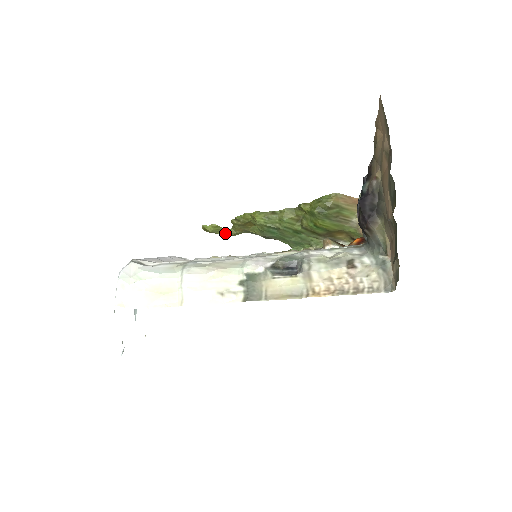
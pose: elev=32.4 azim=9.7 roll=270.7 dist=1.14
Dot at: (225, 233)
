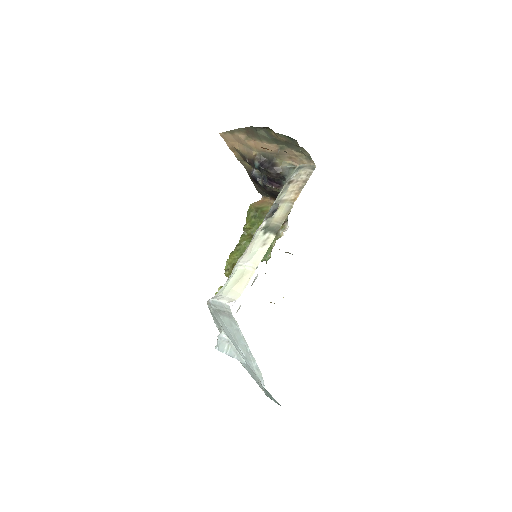
Dot at: occluded
